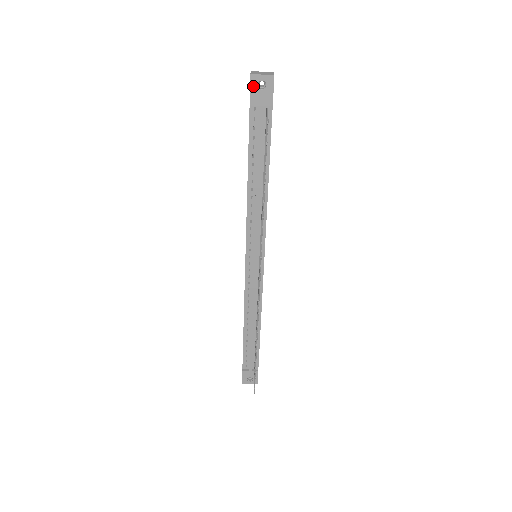
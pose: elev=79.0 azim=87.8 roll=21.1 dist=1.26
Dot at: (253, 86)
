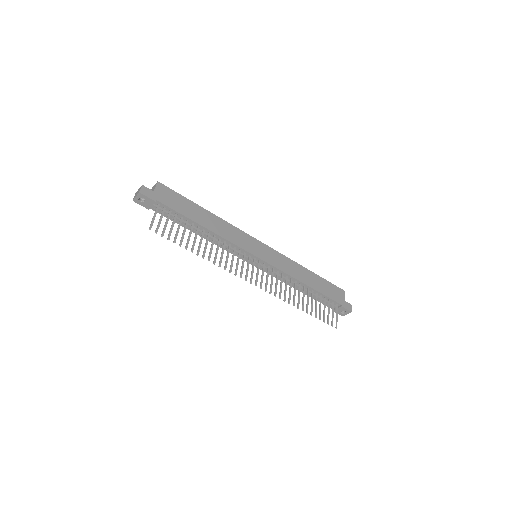
Dot at: (140, 203)
